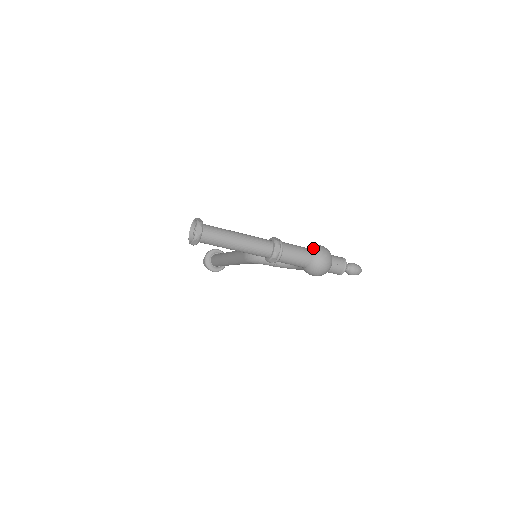
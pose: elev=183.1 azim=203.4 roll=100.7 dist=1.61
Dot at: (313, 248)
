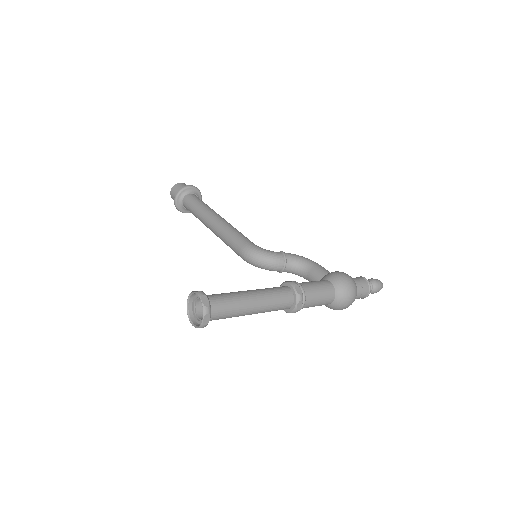
Dot at: (338, 286)
